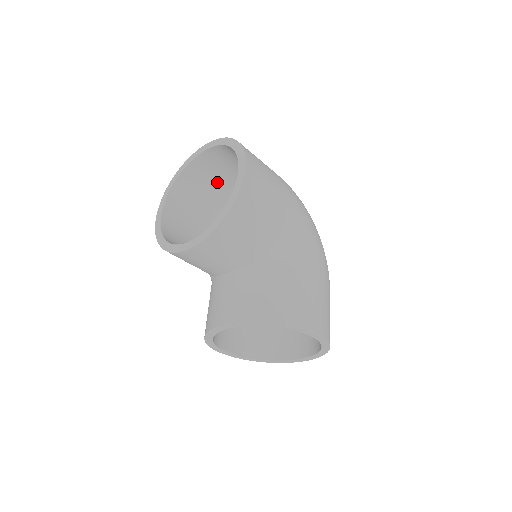
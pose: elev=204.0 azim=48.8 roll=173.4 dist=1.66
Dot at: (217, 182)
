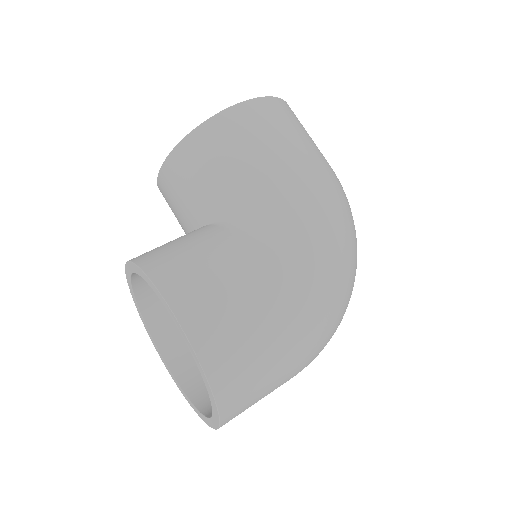
Dot at: occluded
